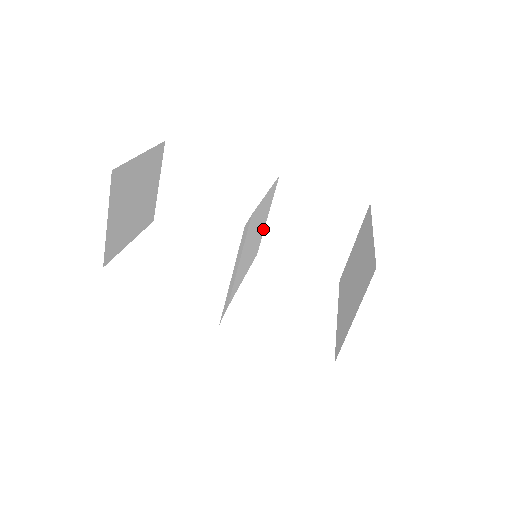
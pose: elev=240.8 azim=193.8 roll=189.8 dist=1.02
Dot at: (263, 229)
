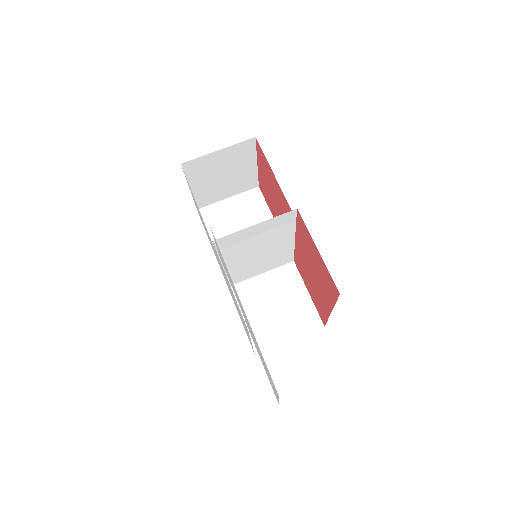
Dot at: (252, 275)
